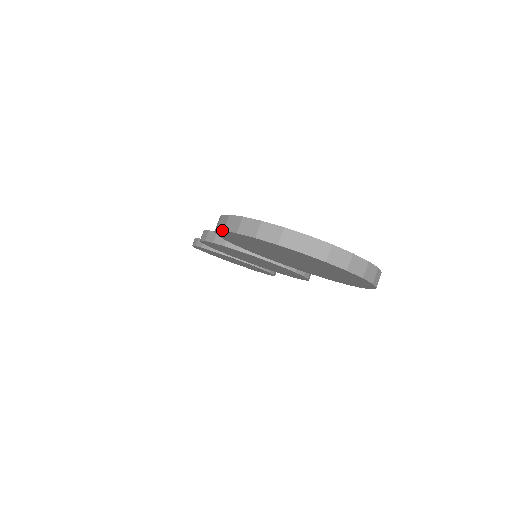
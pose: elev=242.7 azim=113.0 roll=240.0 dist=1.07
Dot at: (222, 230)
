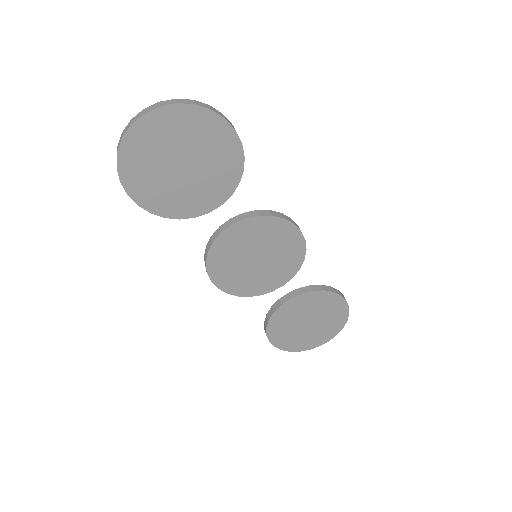
Dot at: occluded
